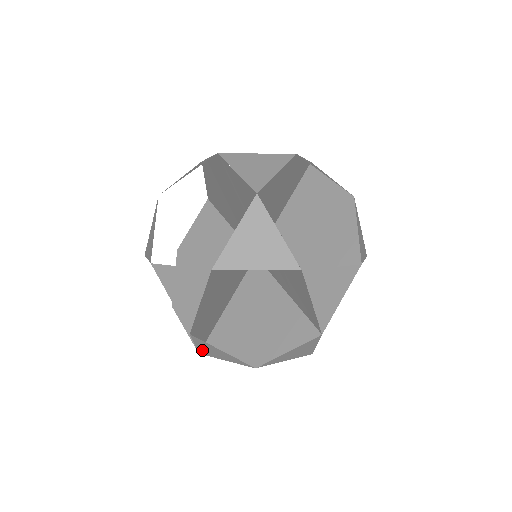
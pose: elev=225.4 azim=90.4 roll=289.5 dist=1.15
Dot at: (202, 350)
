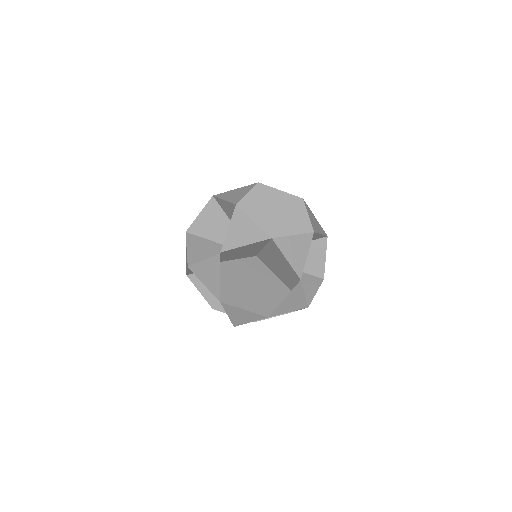
Dot at: (211, 287)
